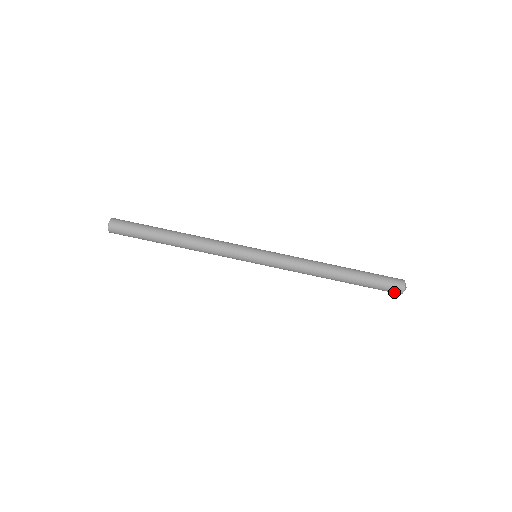
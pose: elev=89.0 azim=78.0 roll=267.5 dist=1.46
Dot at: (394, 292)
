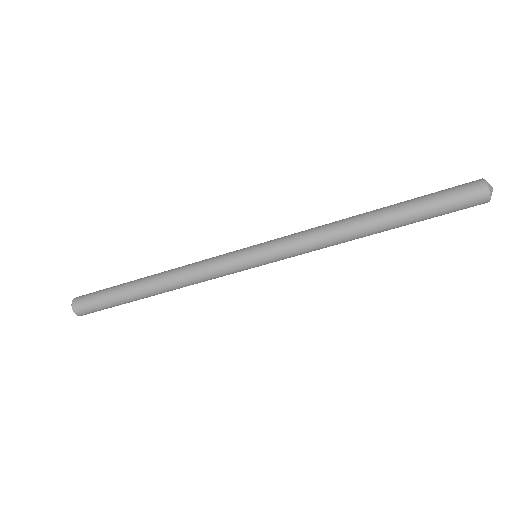
Dot at: (476, 204)
